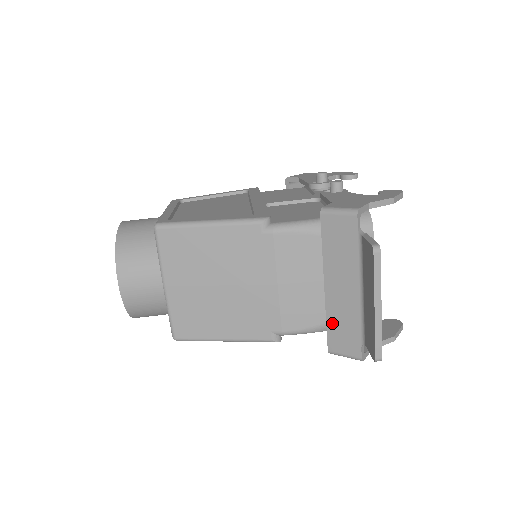
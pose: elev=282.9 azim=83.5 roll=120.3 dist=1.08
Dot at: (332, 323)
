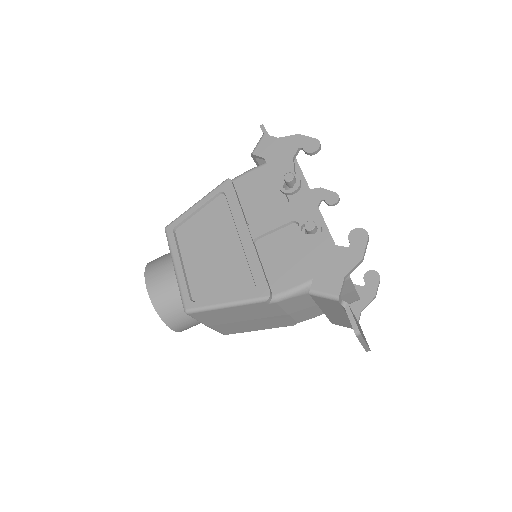
Dot at: (332, 319)
